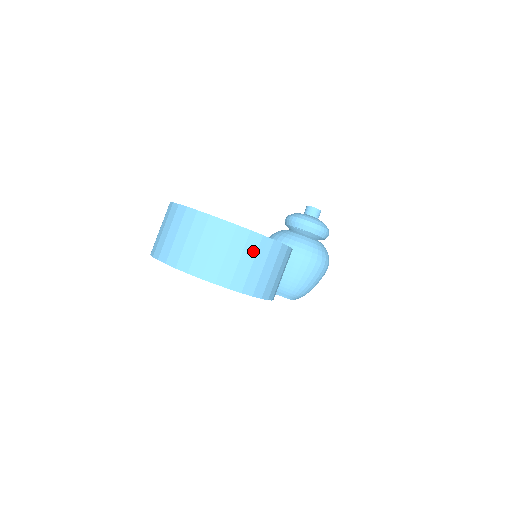
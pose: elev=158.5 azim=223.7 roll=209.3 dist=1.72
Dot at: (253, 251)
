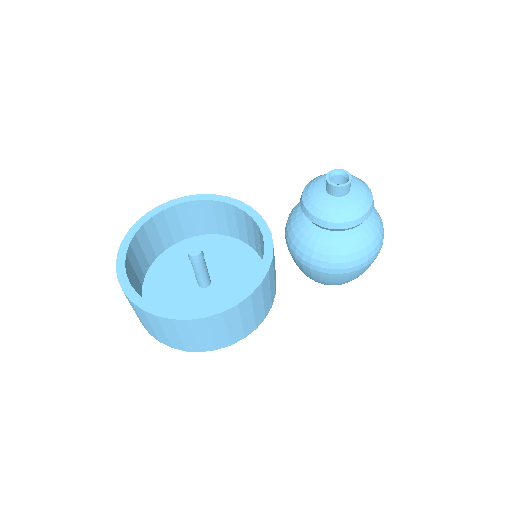
Dot at: (172, 328)
